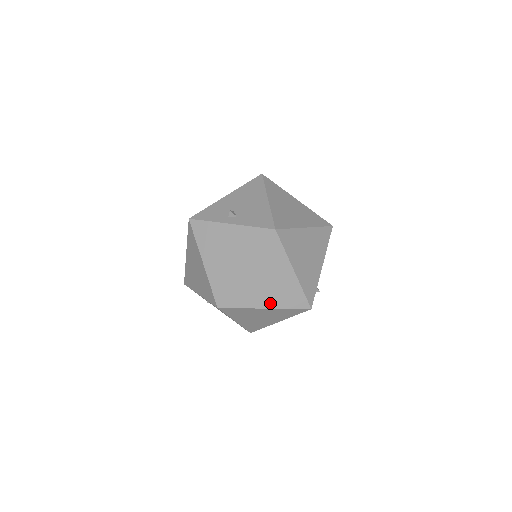
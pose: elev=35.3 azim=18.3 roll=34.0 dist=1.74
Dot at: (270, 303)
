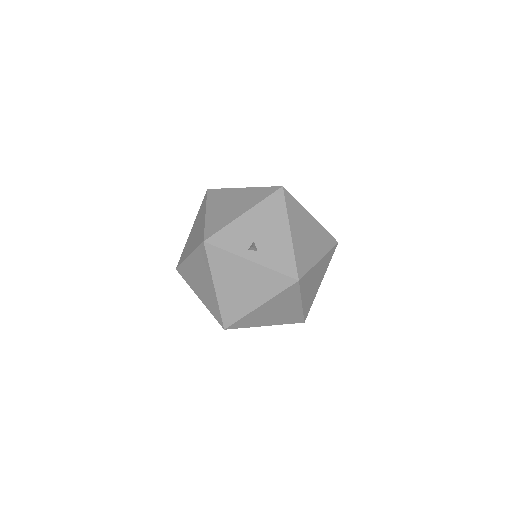
Dot at: (272, 323)
